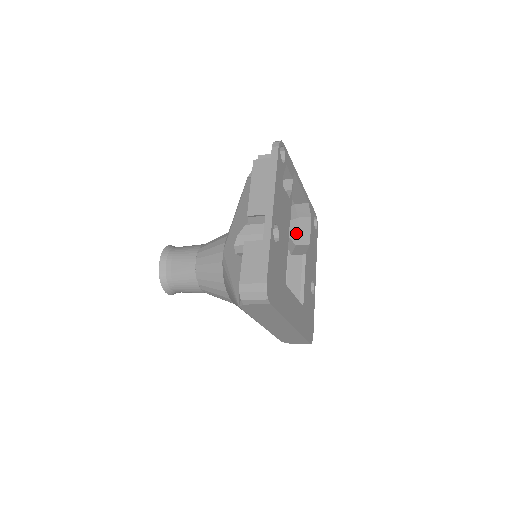
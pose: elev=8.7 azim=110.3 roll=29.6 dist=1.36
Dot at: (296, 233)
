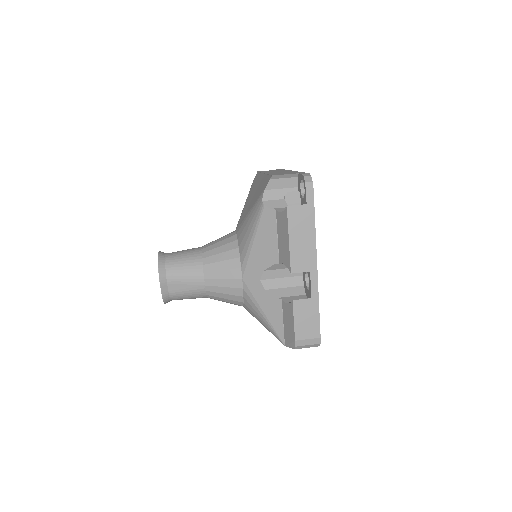
Dot at: occluded
